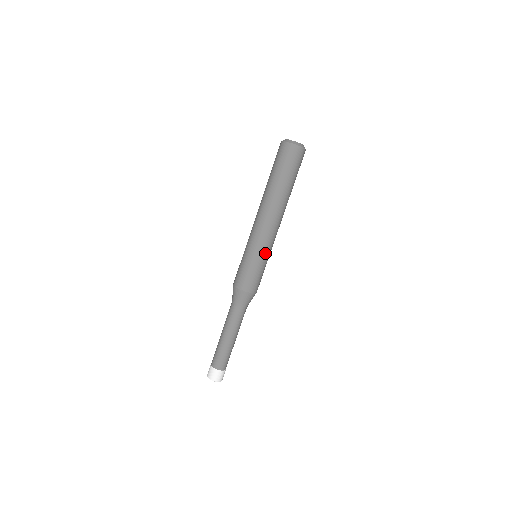
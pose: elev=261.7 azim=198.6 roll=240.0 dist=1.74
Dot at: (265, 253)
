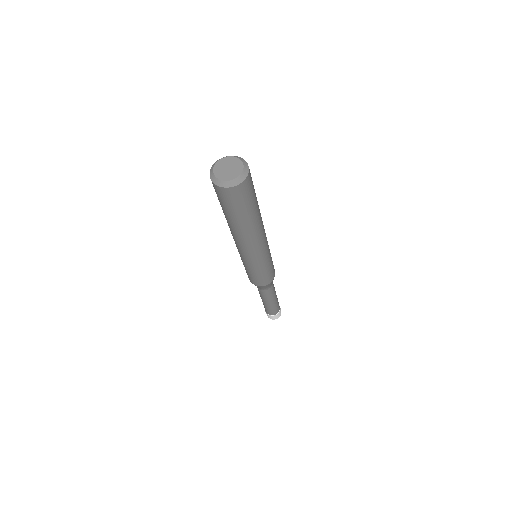
Dot at: (268, 256)
